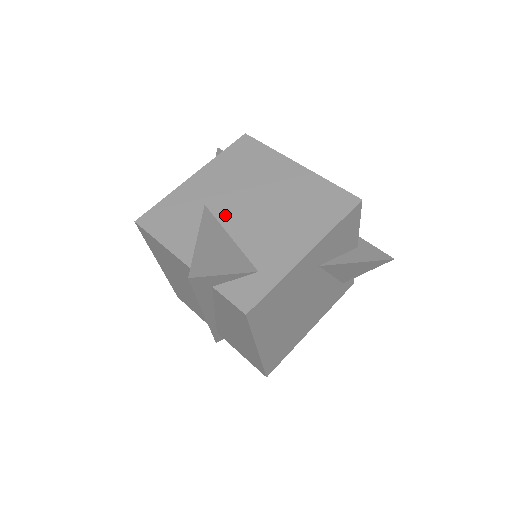
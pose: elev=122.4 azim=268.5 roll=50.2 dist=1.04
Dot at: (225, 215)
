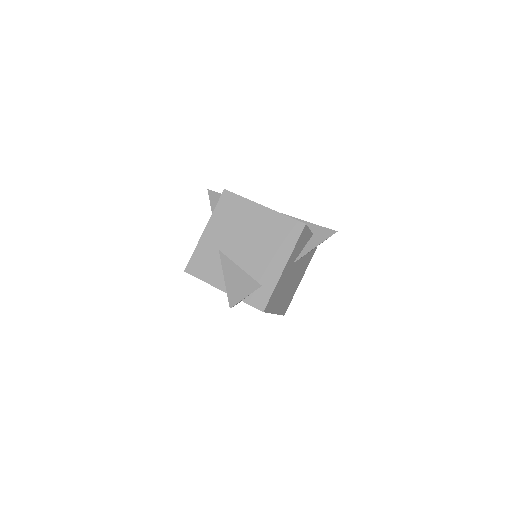
Dot at: (233, 254)
